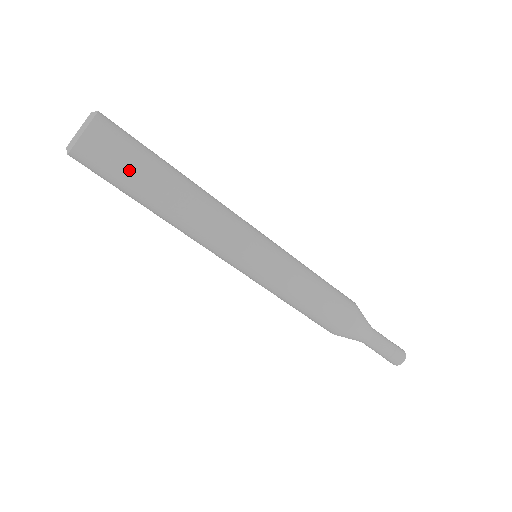
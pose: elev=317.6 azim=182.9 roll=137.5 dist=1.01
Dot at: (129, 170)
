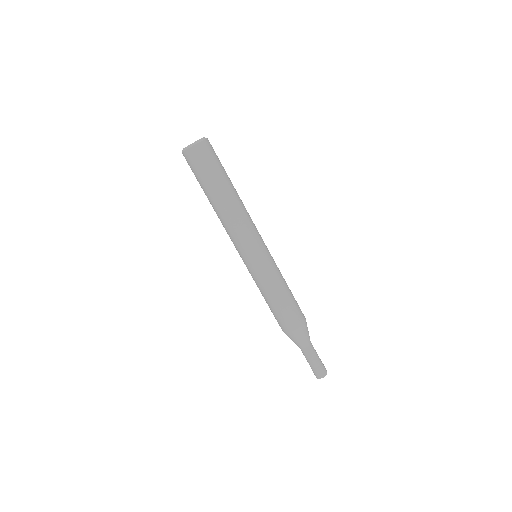
Dot at: (213, 170)
